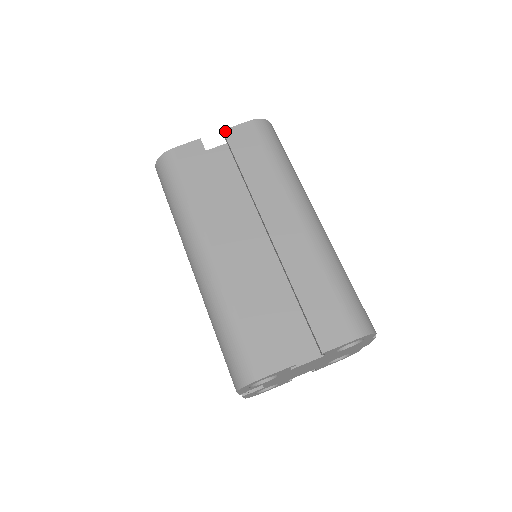
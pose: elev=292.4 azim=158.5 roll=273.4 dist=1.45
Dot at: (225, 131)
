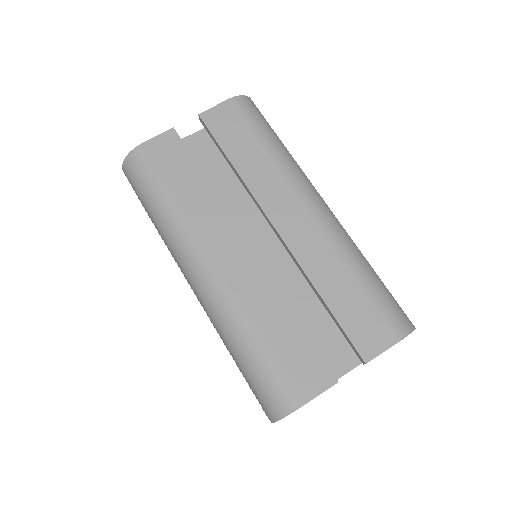
Dot at: (202, 115)
